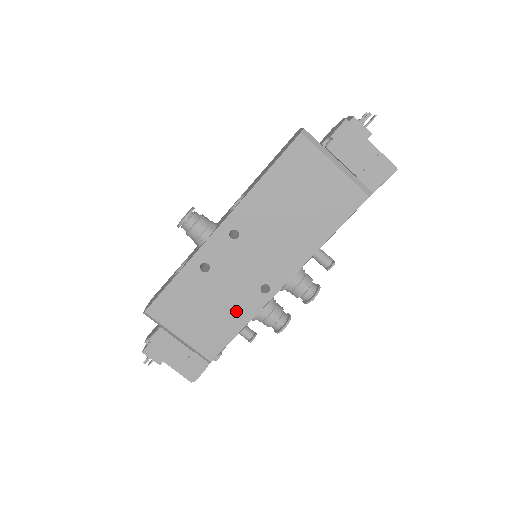
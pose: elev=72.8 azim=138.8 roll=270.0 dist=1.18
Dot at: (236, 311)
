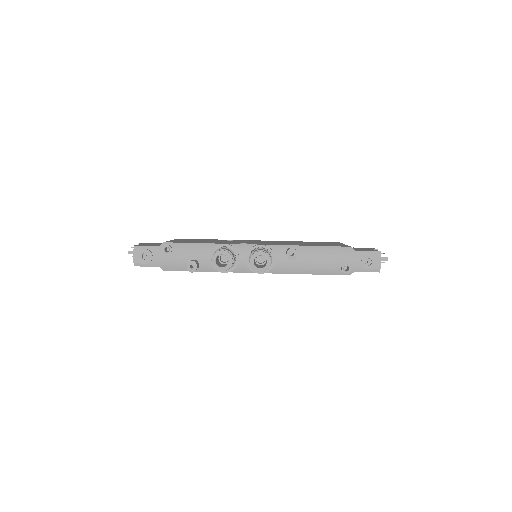
Dot at: occluded
